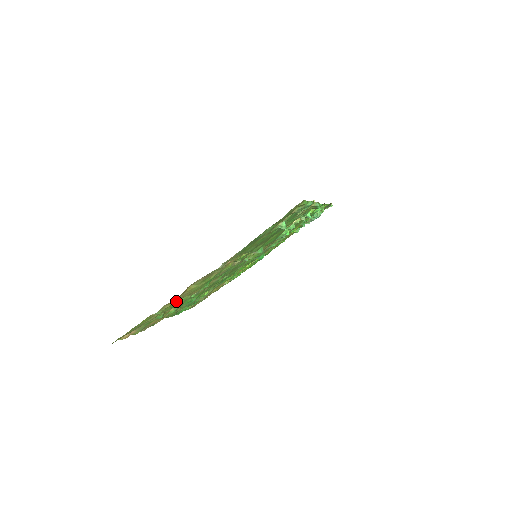
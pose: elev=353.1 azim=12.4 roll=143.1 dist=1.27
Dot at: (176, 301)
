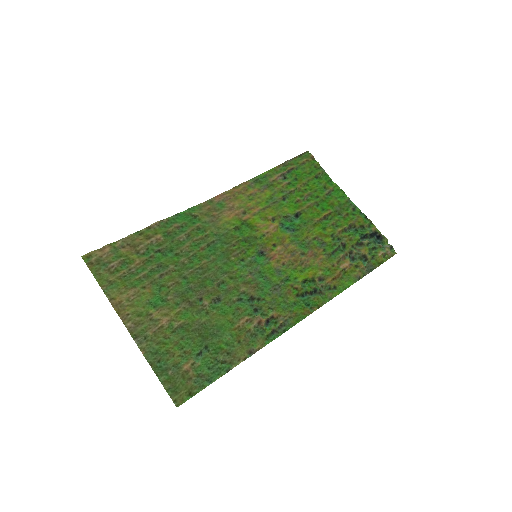
Dot at: (122, 297)
